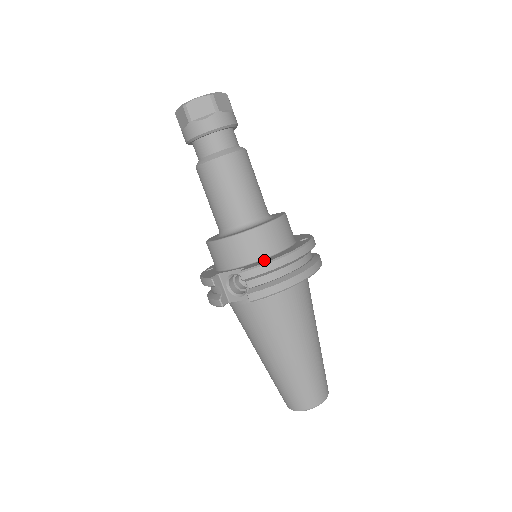
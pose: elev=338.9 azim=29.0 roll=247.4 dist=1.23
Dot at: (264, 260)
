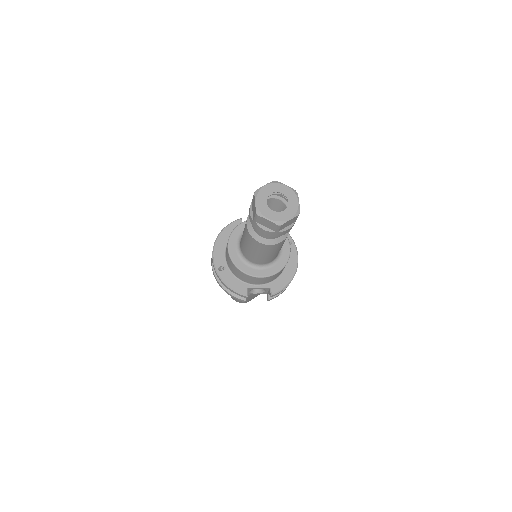
Dot at: (281, 280)
